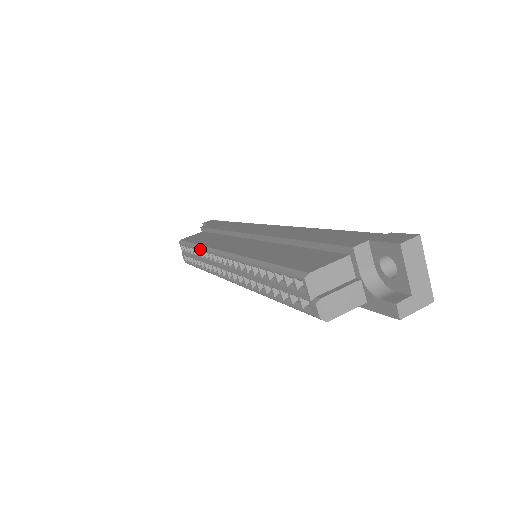
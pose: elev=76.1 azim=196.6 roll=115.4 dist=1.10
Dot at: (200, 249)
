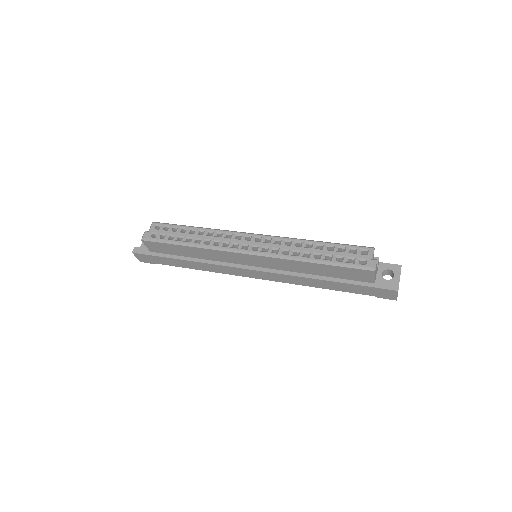
Dot at: (209, 229)
